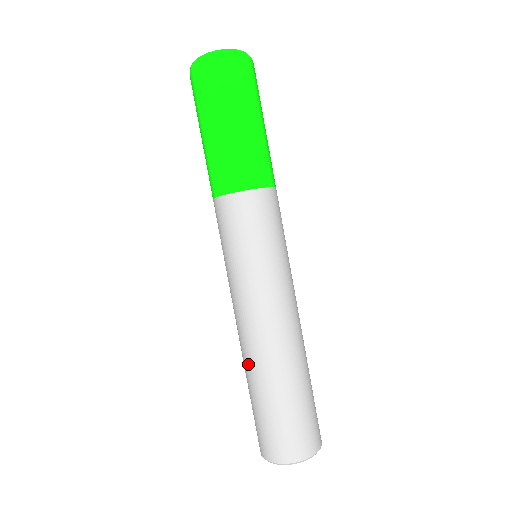
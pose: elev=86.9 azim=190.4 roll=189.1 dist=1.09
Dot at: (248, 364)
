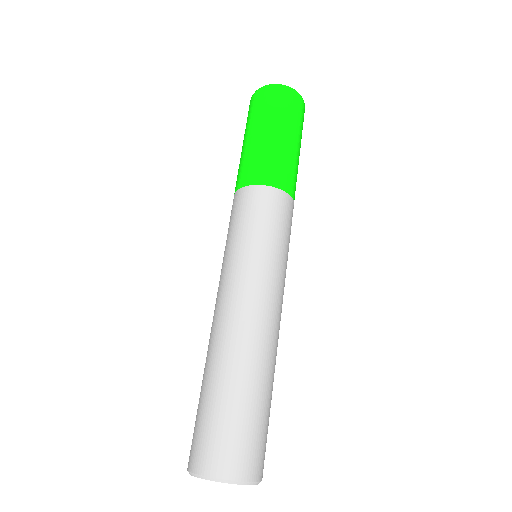
Dot at: (233, 351)
